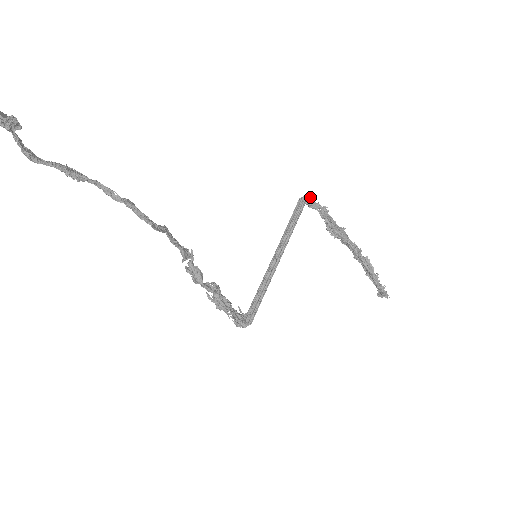
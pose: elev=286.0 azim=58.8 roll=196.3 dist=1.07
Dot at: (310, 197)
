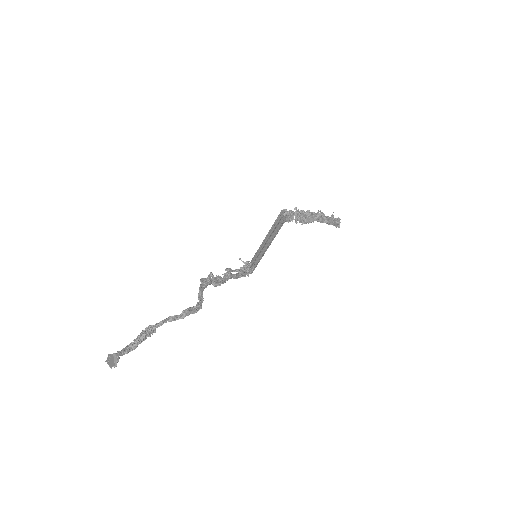
Dot at: (287, 217)
